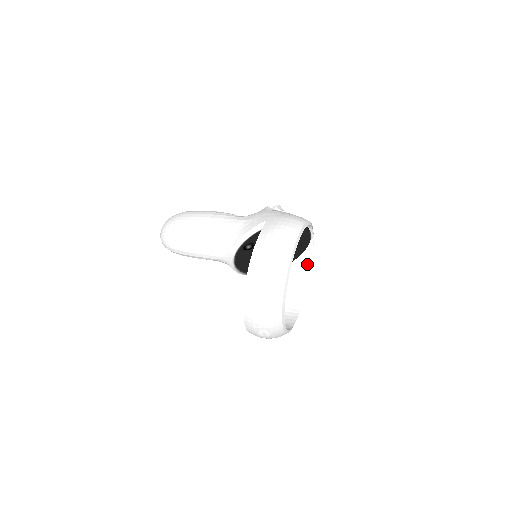
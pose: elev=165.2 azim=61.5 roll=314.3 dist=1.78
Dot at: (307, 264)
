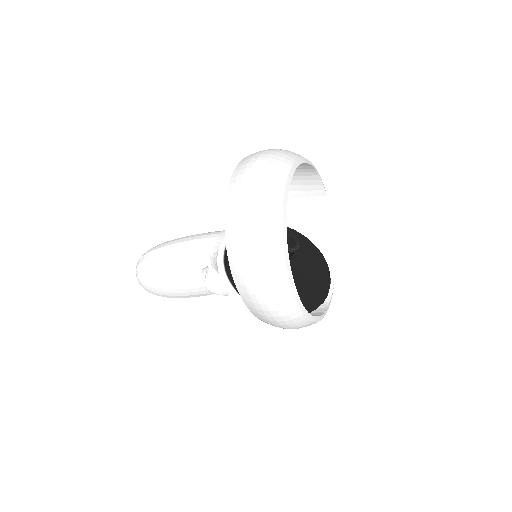
Dot at: occluded
